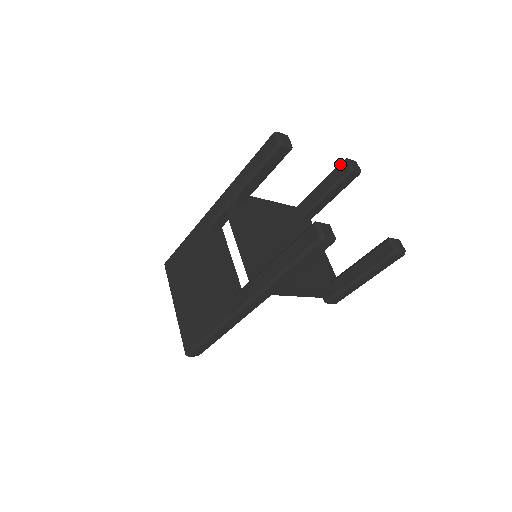
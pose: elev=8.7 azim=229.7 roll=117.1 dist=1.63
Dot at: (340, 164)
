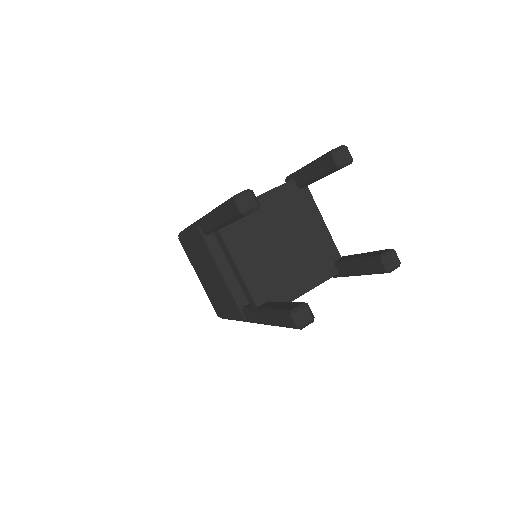
Dot at: (327, 156)
